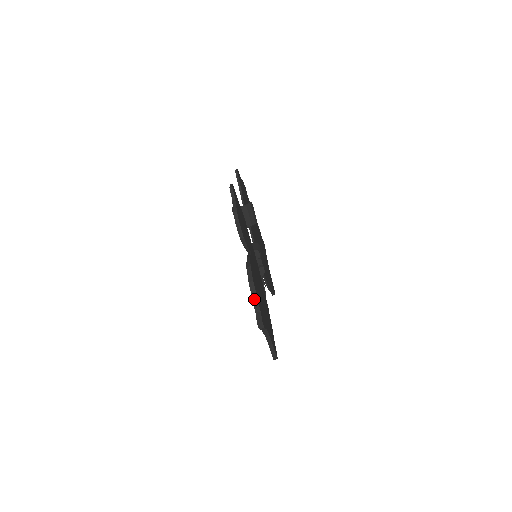
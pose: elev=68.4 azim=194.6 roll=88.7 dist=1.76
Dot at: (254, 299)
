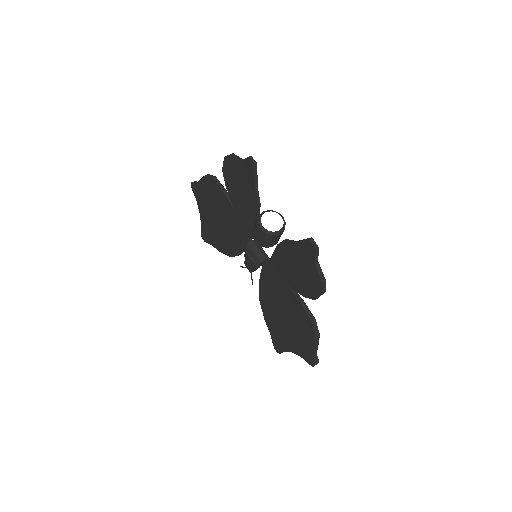
Dot at: (316, 348)
